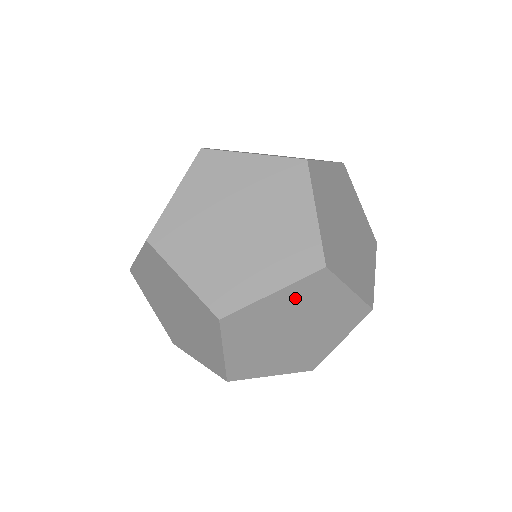
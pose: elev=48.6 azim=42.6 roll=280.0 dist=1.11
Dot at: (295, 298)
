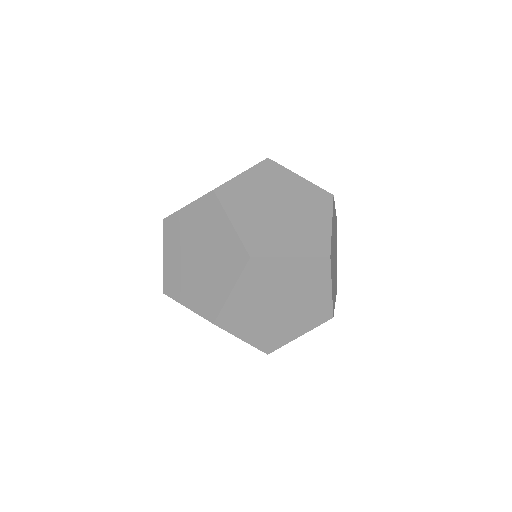
Dot at: occluded
